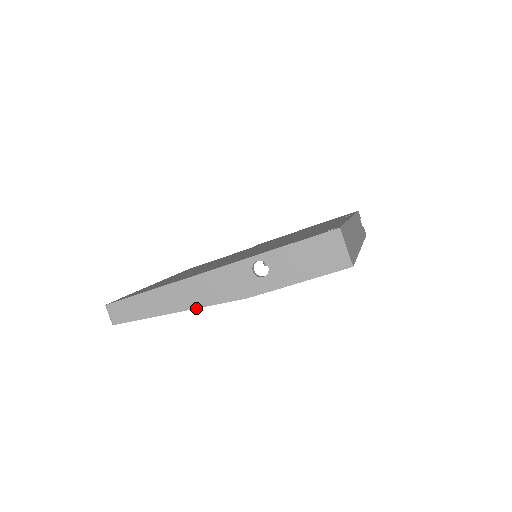
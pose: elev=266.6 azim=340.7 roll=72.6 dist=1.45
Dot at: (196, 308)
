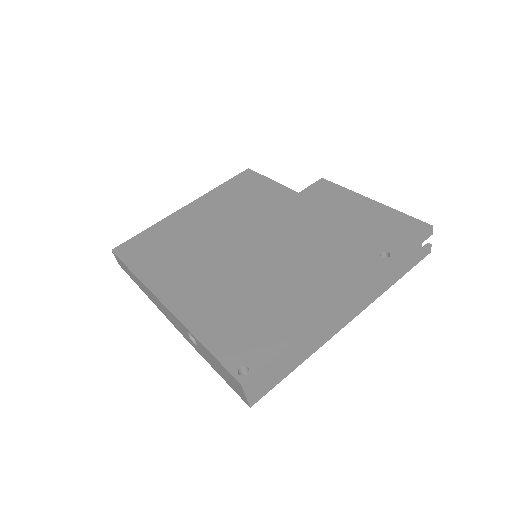
Dot at: (160, 310)
